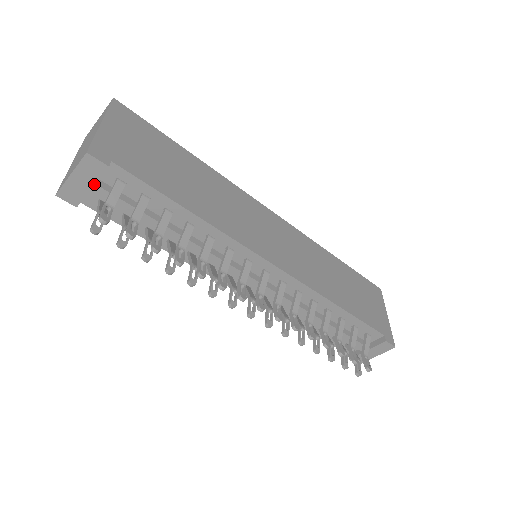
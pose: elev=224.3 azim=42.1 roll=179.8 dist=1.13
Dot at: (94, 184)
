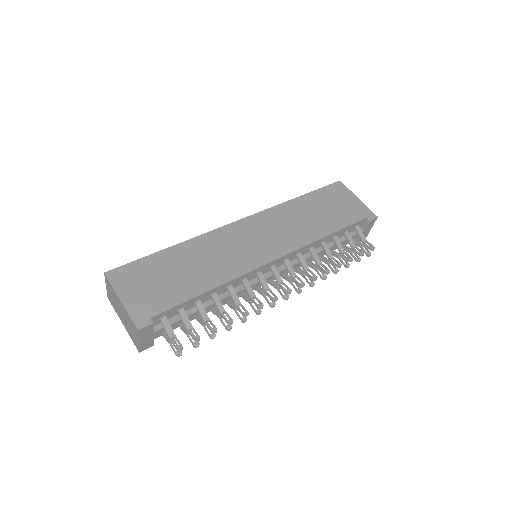
Dot at: (153, 333)
